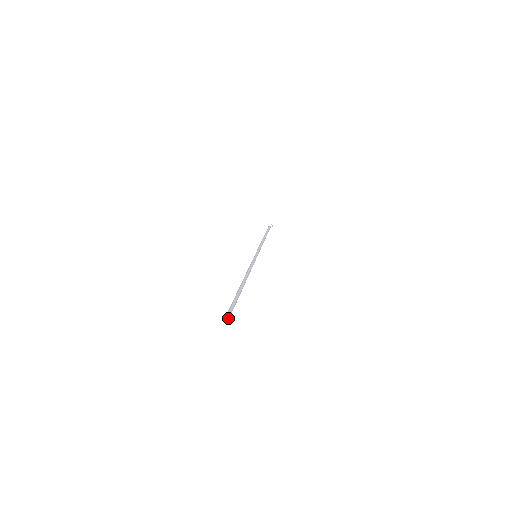
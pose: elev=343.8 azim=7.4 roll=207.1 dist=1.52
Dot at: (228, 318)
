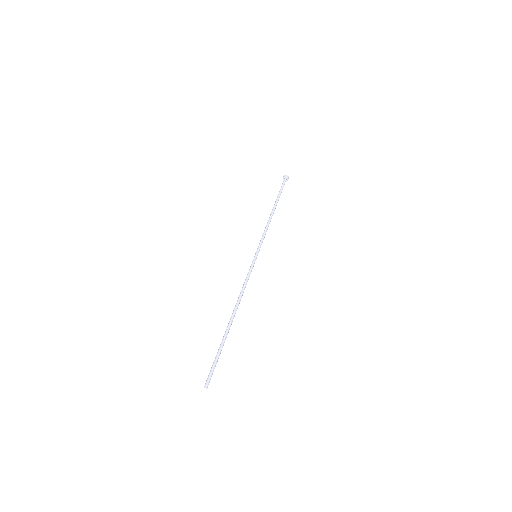
Dot at: occluded
